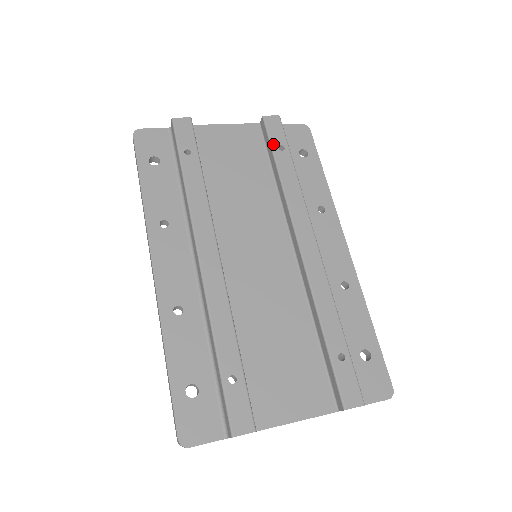
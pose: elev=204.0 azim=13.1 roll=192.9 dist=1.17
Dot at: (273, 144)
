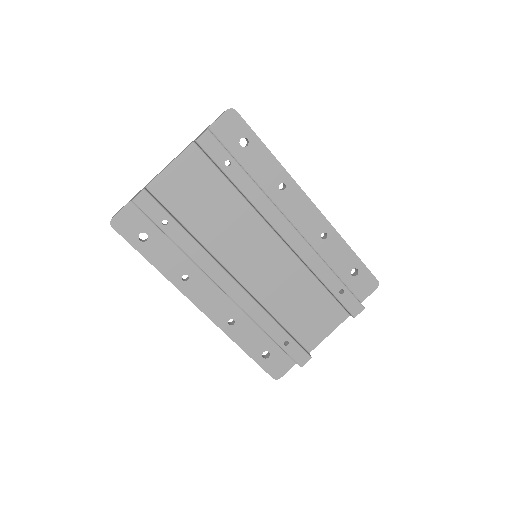
Dot at: (219, 165)
